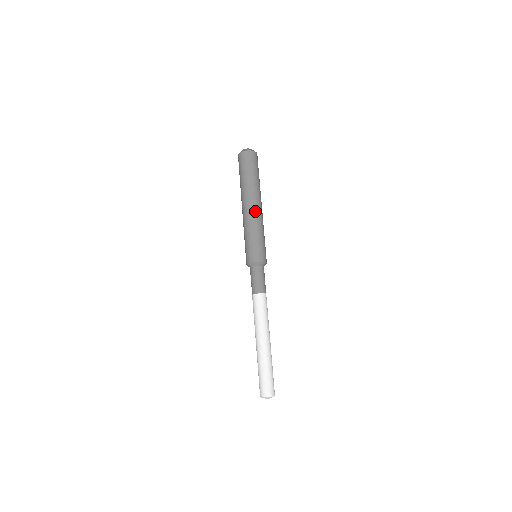
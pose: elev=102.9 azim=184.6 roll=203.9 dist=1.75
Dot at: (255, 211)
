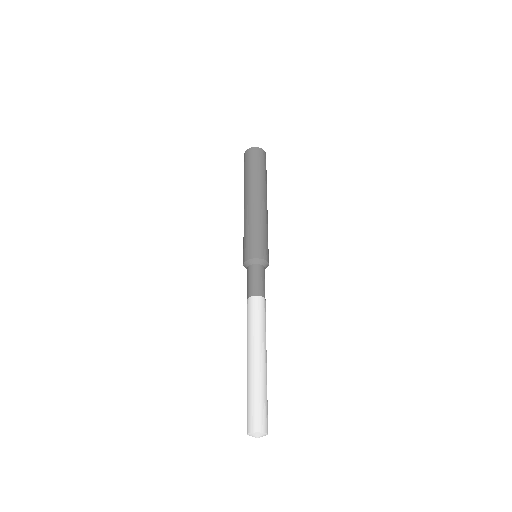
Dot at: (266, 208)
